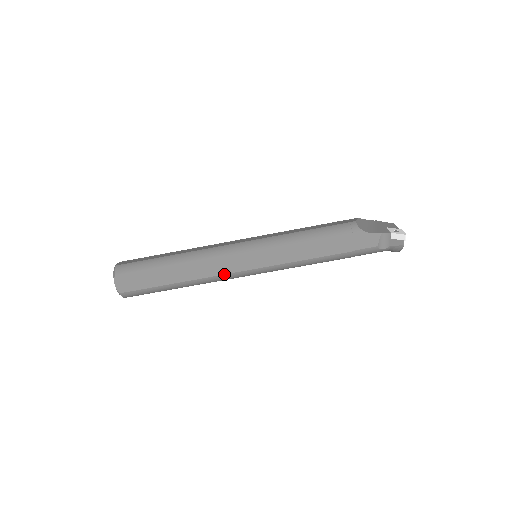
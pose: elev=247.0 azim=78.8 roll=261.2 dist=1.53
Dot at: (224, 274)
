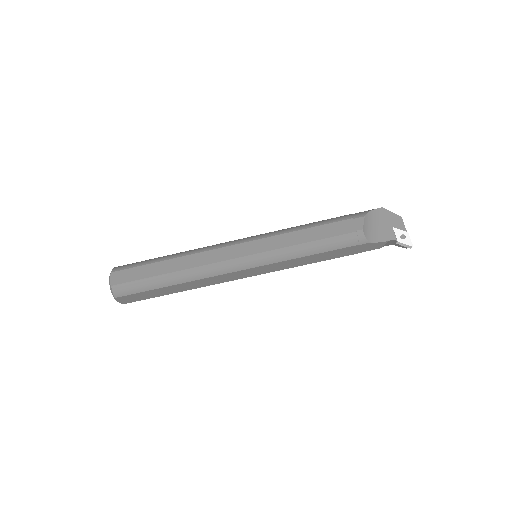
Dot at: occluded
